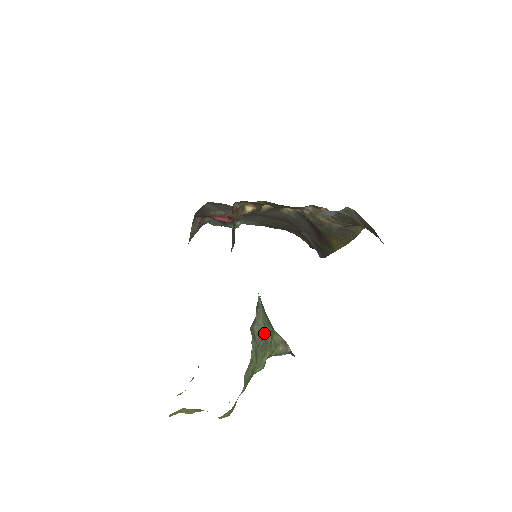
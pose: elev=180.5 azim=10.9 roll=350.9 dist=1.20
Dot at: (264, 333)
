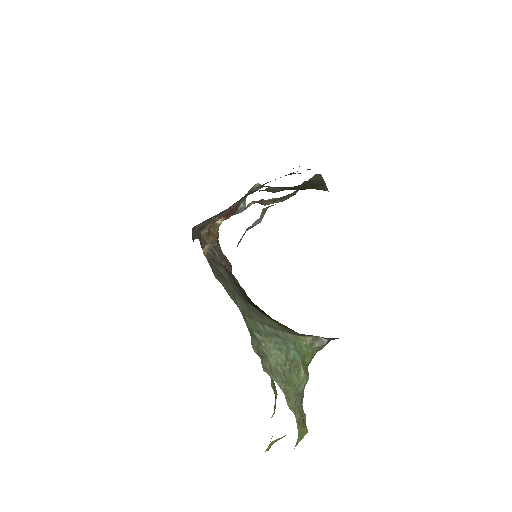
Dot at: (284, 357)
